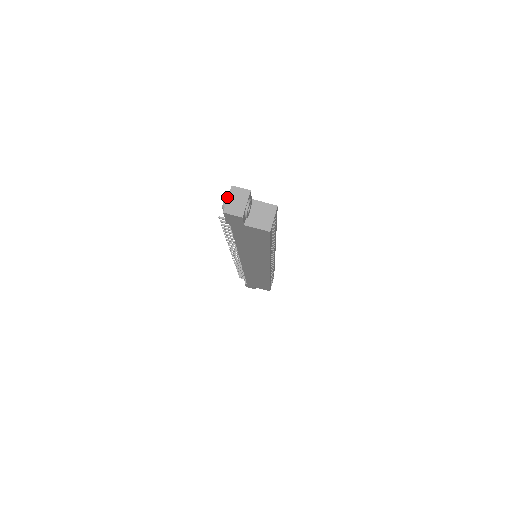
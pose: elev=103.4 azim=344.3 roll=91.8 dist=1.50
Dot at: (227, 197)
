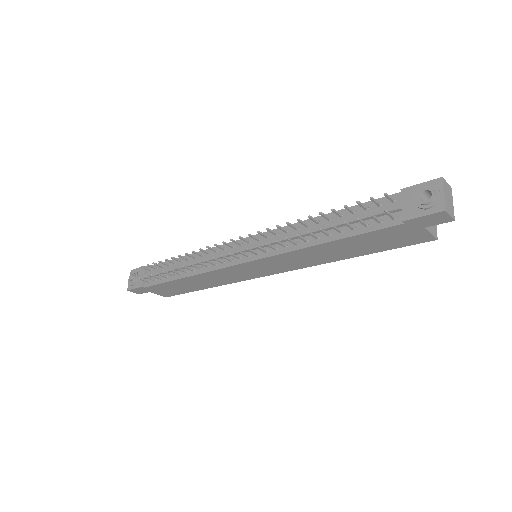
Dot at: (440, 190)
